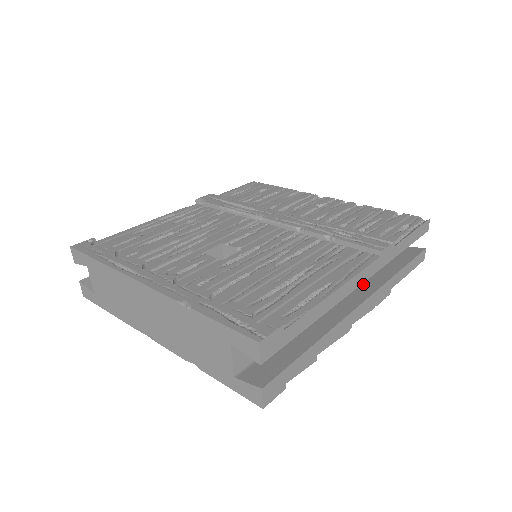
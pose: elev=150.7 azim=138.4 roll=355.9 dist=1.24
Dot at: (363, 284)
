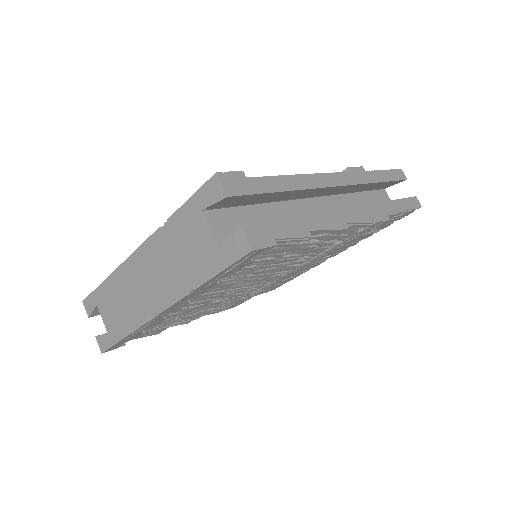
Dot at: occluded
